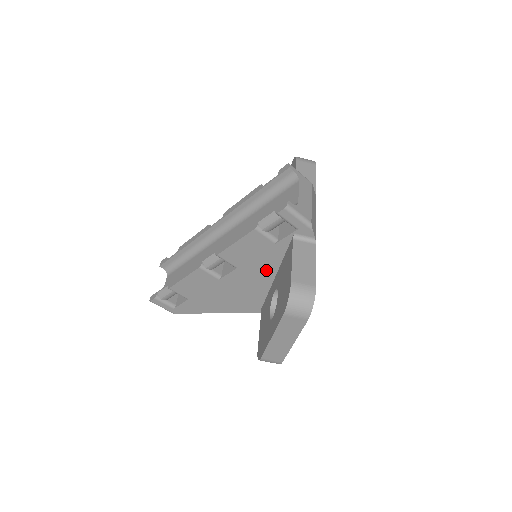
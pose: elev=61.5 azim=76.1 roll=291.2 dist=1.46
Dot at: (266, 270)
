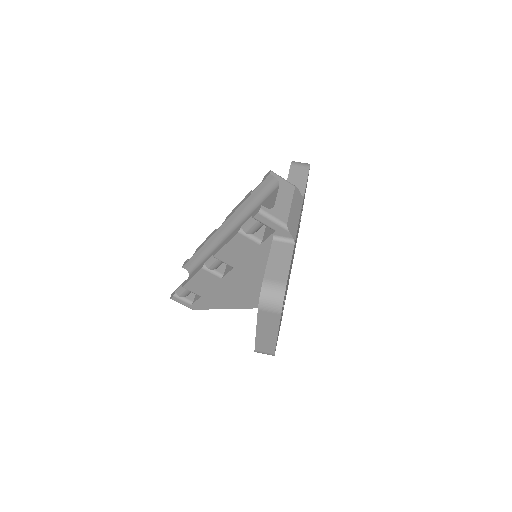
Dot at: (259, 269)
